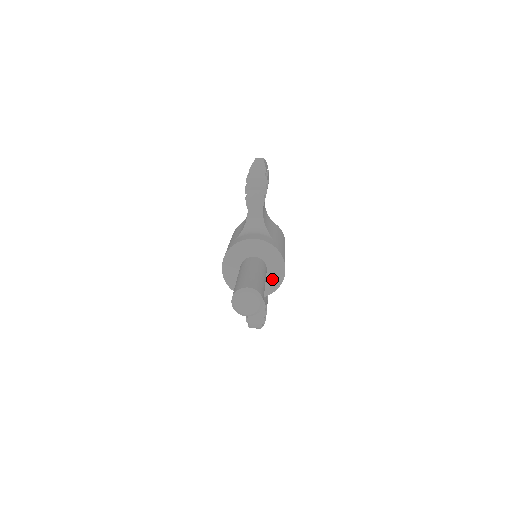
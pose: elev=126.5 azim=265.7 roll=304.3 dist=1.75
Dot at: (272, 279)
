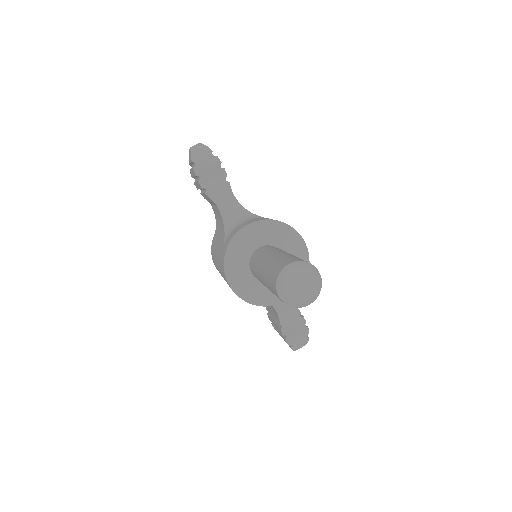
Dot at: occluded
